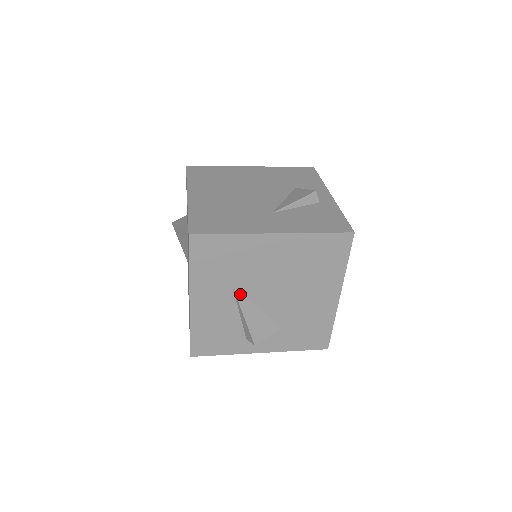
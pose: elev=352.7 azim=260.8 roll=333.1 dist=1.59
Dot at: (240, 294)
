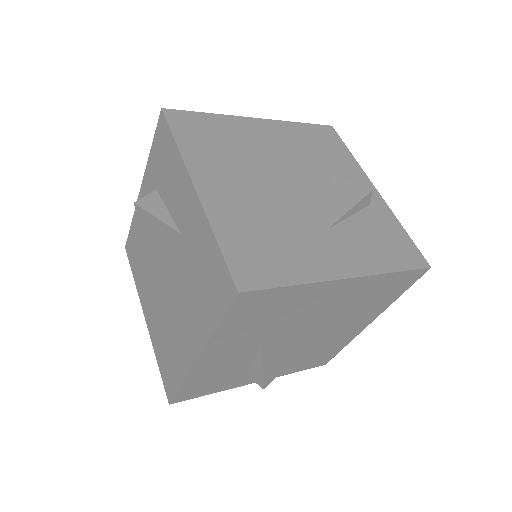
Dot at: (267, 341)
